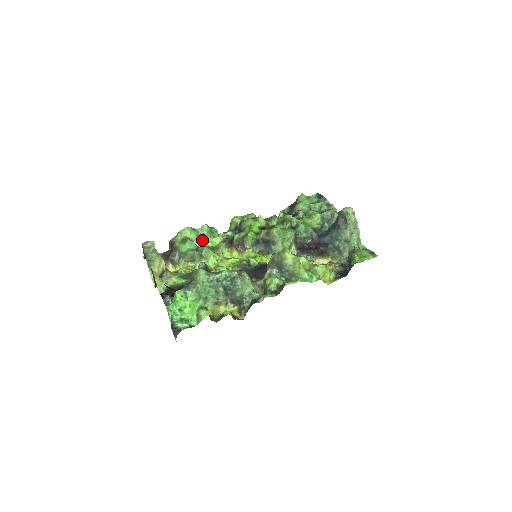
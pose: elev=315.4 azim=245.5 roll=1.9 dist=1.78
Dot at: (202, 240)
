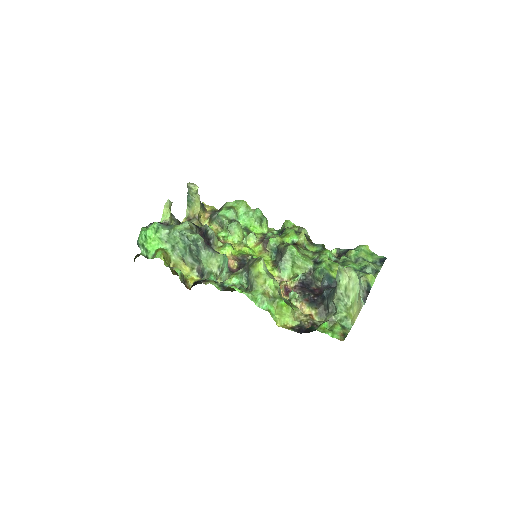
Dot at: (249, 220)
